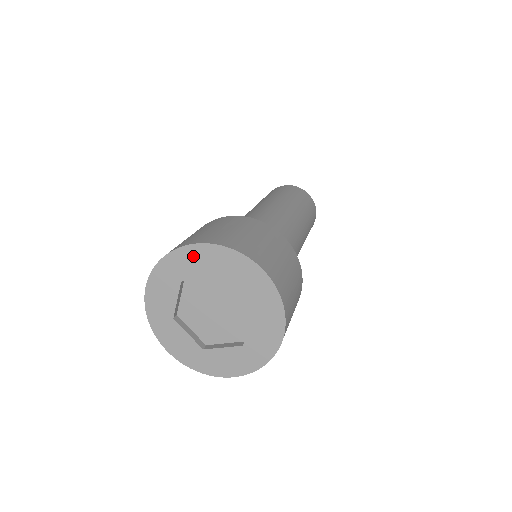
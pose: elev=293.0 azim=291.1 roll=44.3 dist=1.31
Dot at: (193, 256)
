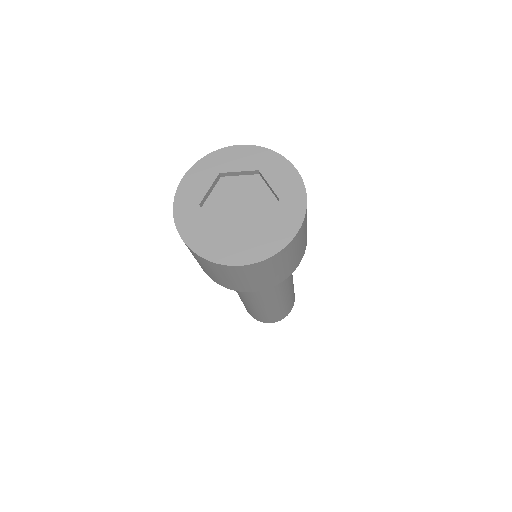
Dot at: (191, 182)
